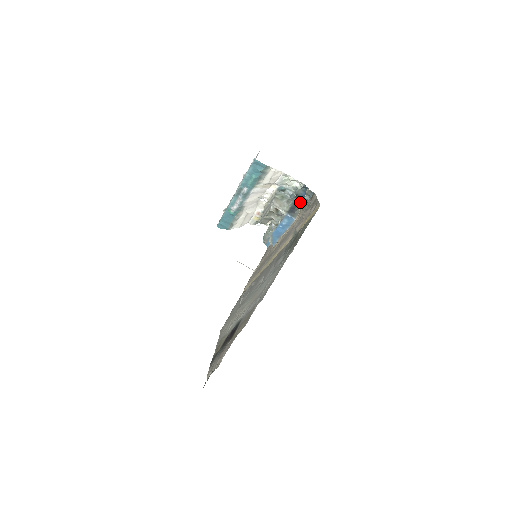
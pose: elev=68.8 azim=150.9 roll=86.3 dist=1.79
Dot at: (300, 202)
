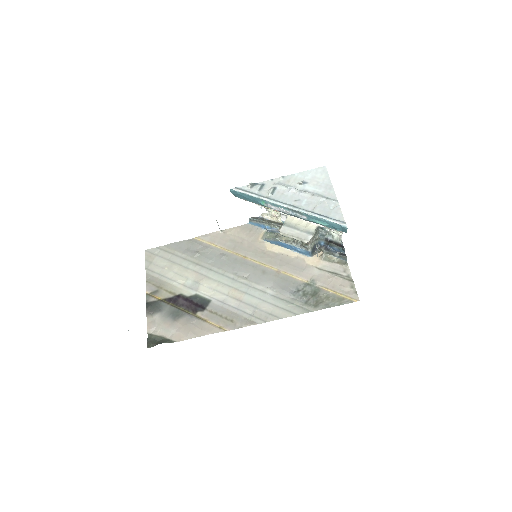
Dot at: (327, 250)
